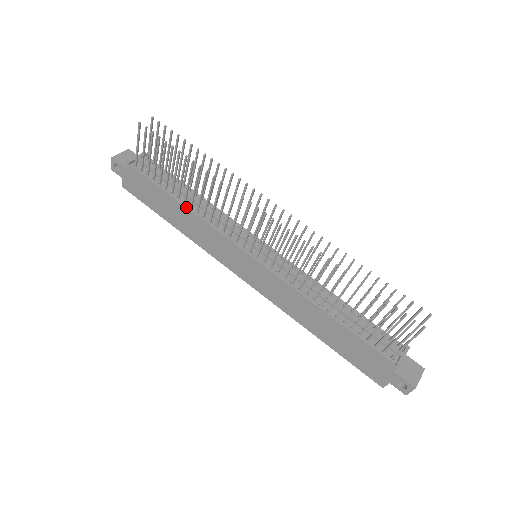
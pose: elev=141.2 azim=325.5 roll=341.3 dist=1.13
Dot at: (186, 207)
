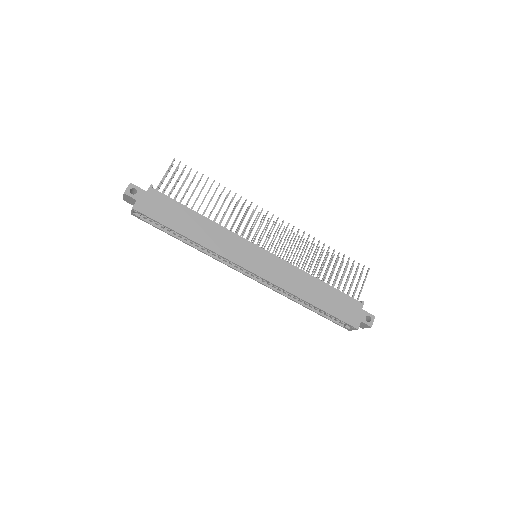
Dot at: (206, 217)
